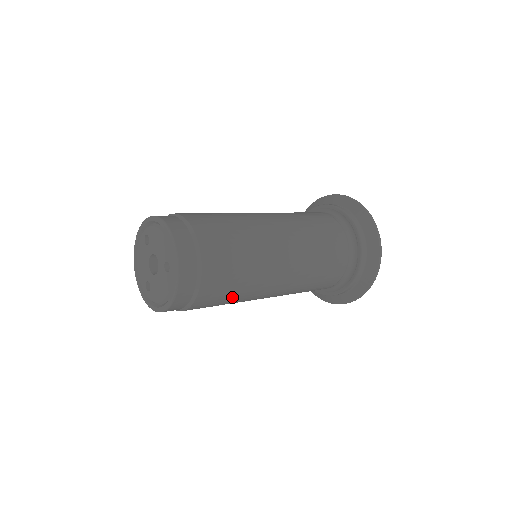
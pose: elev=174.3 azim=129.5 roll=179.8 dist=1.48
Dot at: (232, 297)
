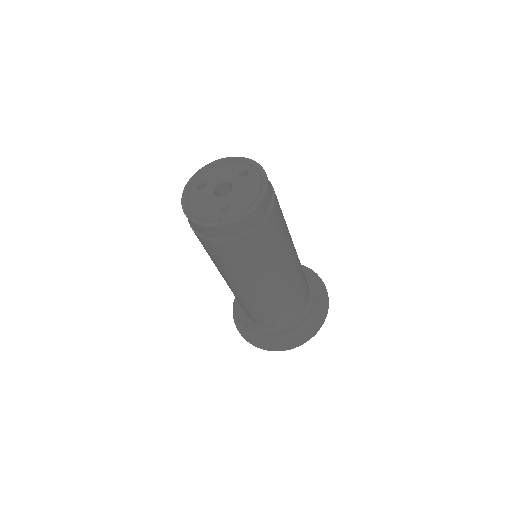
Dot at: (283, 228)
